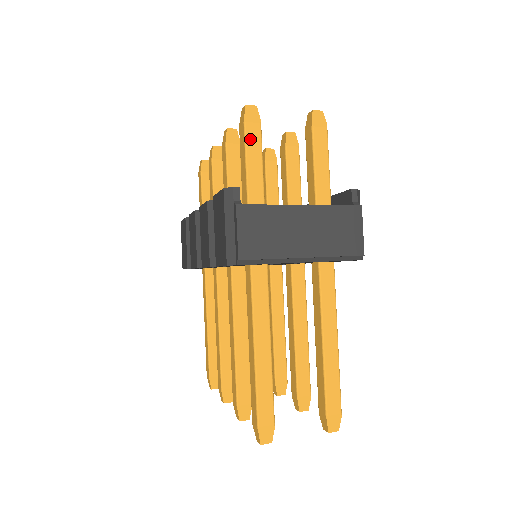
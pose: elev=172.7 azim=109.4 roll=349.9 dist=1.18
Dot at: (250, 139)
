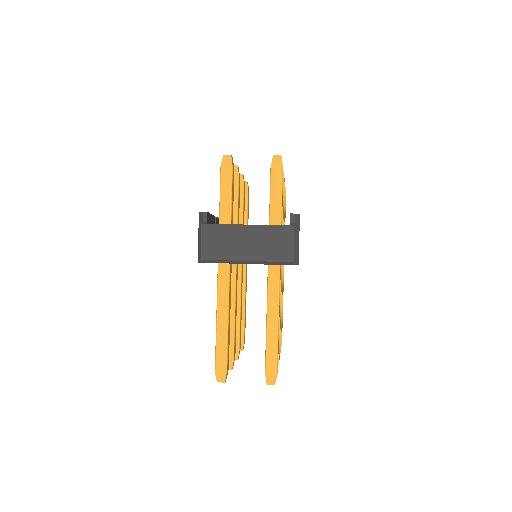
Dot at: (224, 178)
